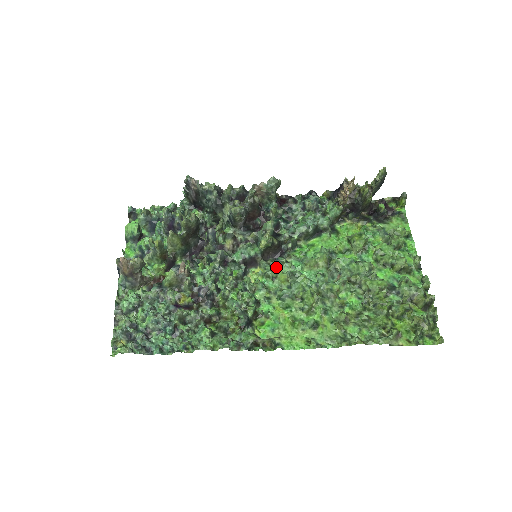
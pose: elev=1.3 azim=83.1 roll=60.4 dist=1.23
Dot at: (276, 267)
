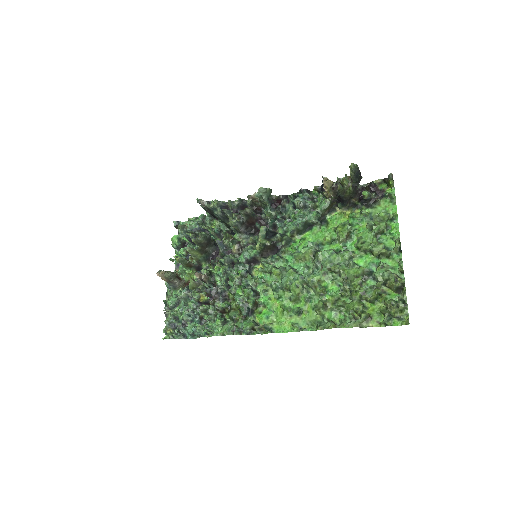
Dot at: (273, 263)
